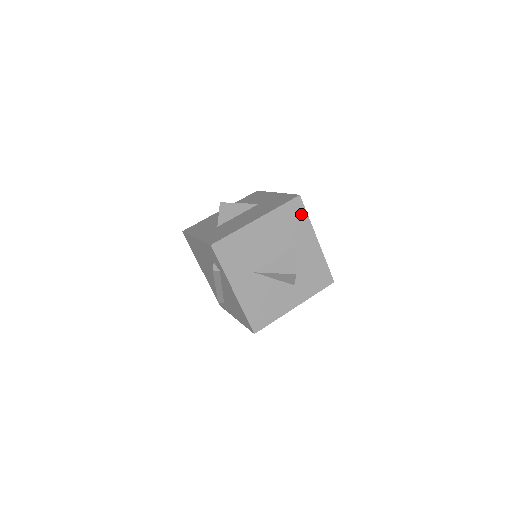
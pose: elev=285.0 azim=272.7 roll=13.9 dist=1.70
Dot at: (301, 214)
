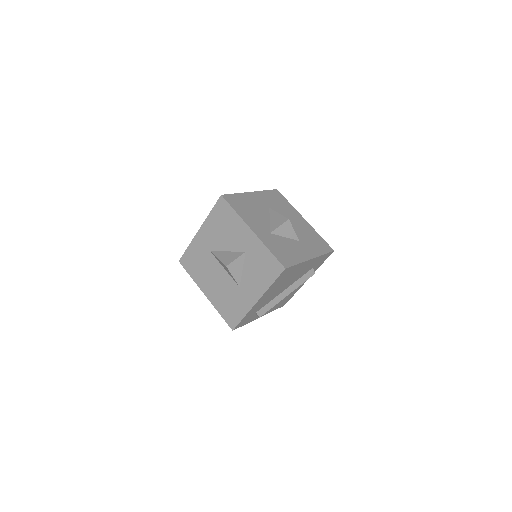
Dot at: (323, 249)
